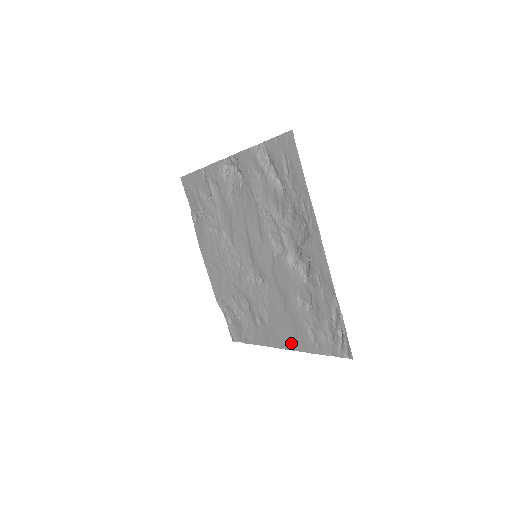
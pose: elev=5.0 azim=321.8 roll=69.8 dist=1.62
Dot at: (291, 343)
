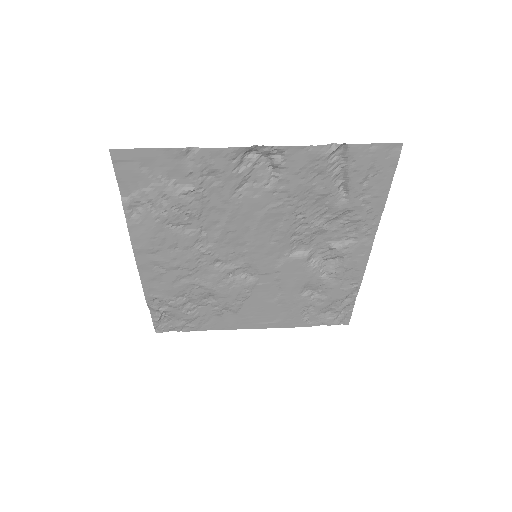
Dot at: (270, 323)
